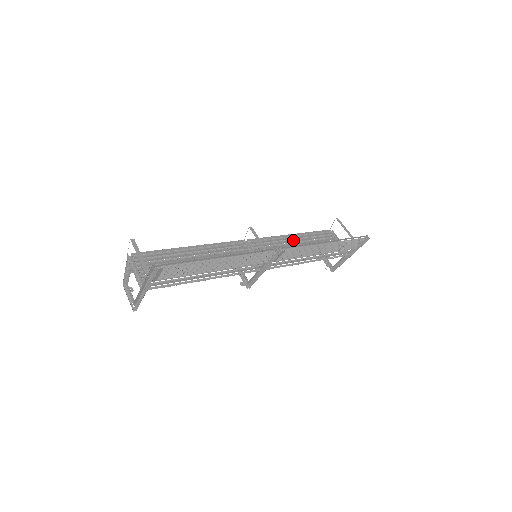
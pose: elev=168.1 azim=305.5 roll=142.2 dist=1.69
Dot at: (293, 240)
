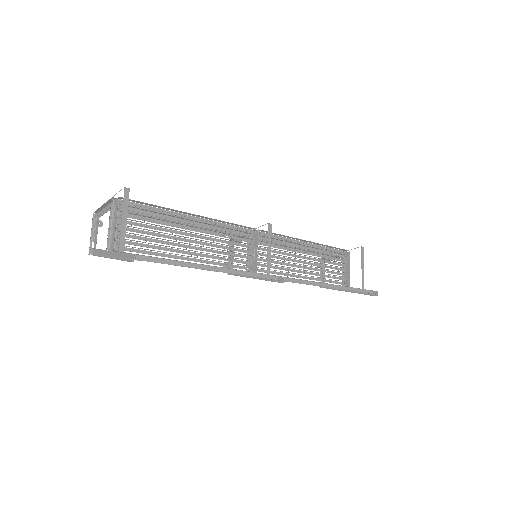
Dot at: (305, 250)
